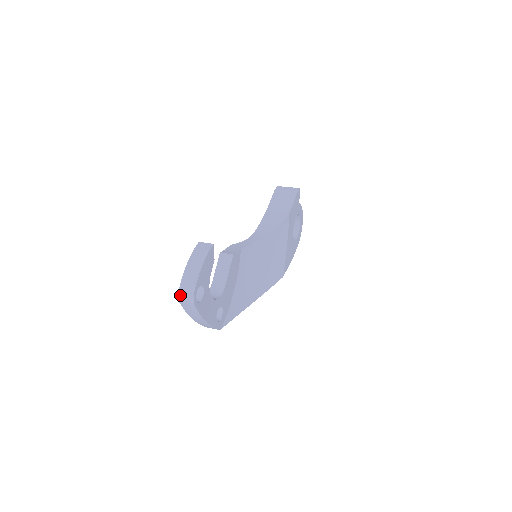
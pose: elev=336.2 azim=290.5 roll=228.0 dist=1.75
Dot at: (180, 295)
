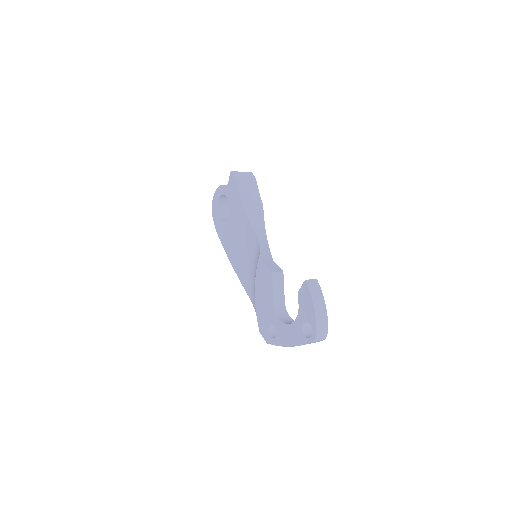
Dot at: (317, 337)
